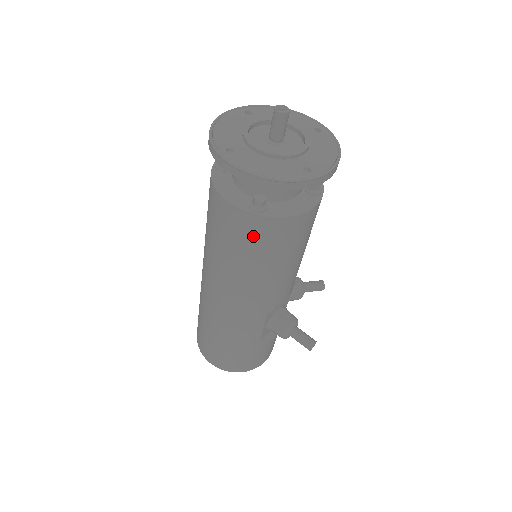
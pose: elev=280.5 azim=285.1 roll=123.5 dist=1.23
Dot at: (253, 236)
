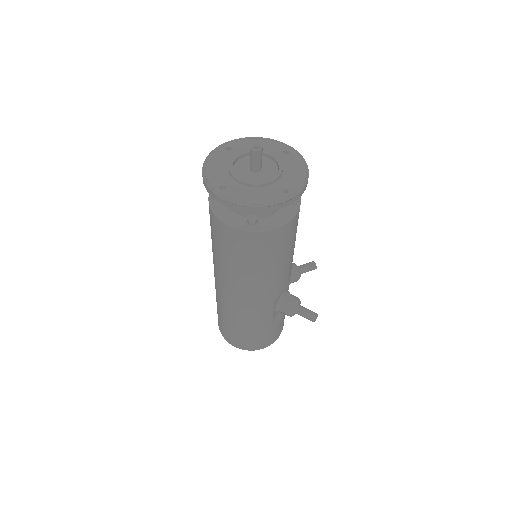
Dot at: (252, 247)
